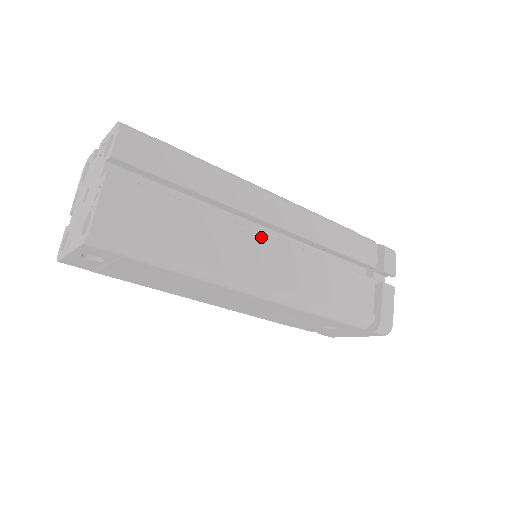
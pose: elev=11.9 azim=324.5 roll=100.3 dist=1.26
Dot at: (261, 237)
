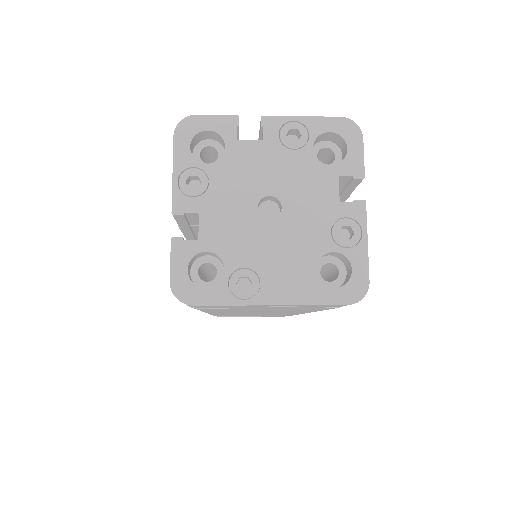
Dot at: occluded
